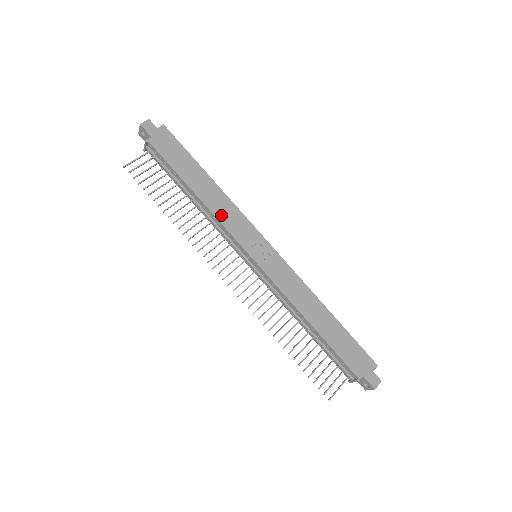
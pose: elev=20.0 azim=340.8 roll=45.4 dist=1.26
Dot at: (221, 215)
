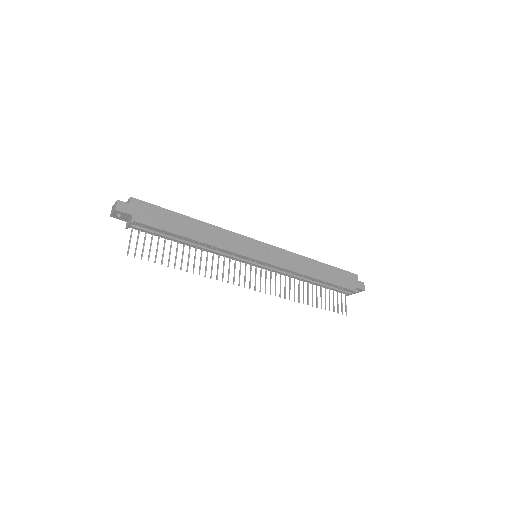
Dot at: (222, 244)
